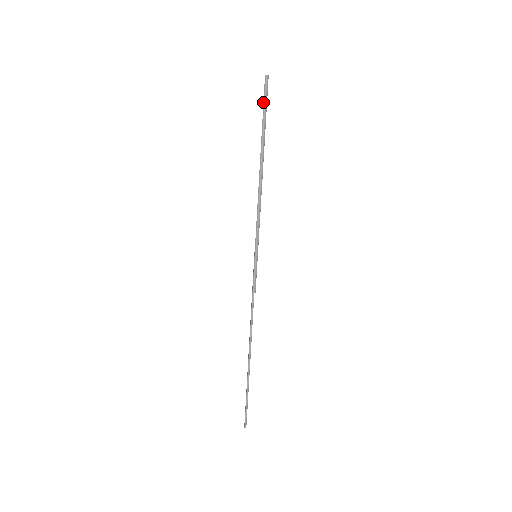
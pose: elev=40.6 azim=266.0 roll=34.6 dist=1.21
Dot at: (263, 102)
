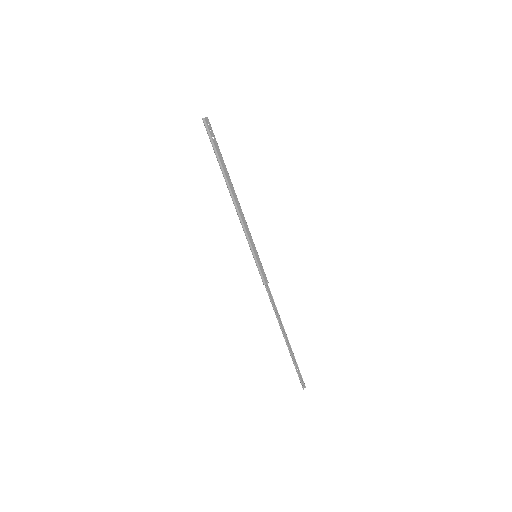
Dot at: occluded
